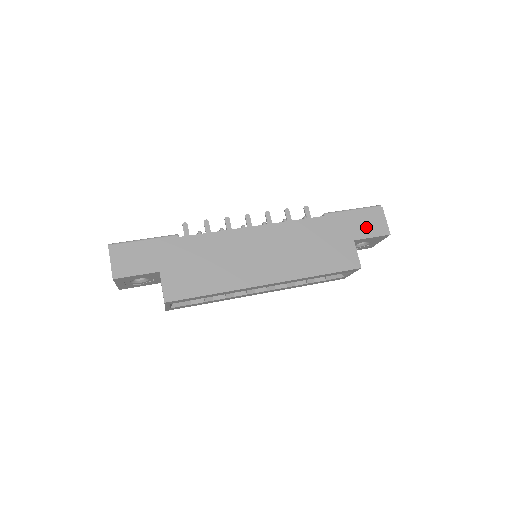
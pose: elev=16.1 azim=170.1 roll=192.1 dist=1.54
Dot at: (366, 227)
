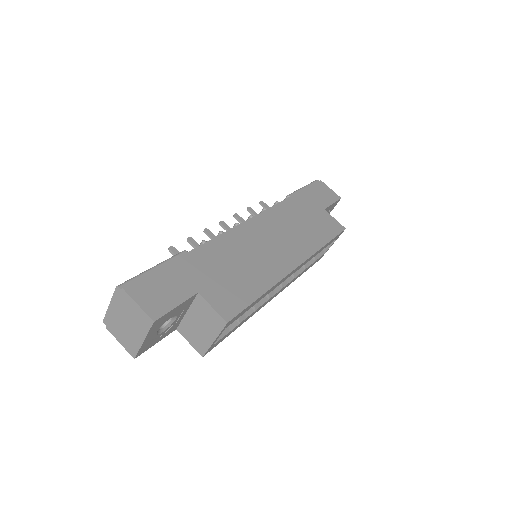
Dot at: (323, 197)
